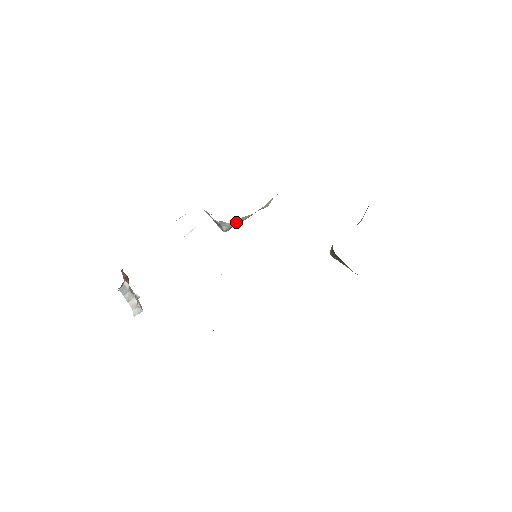
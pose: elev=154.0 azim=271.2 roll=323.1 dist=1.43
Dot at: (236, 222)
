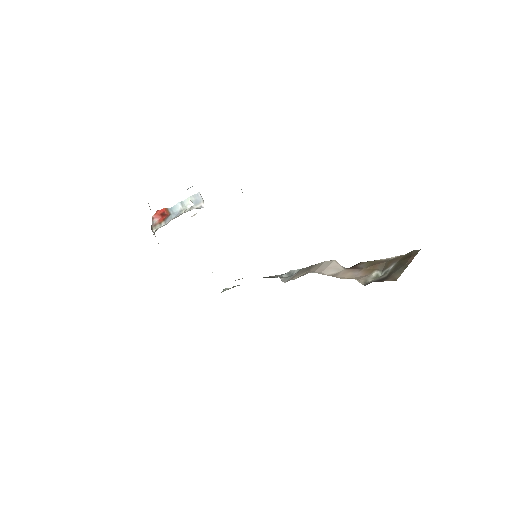
Dot at: occluded
